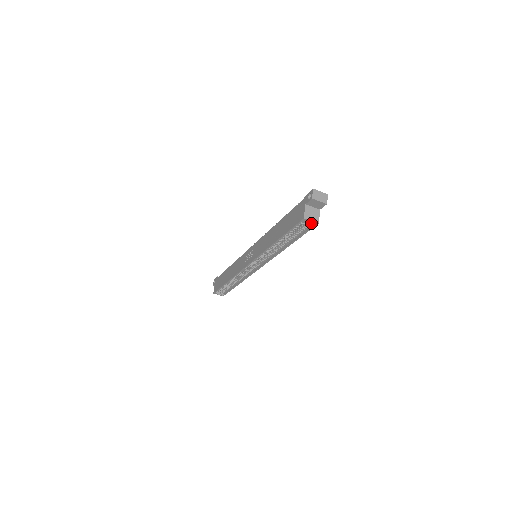
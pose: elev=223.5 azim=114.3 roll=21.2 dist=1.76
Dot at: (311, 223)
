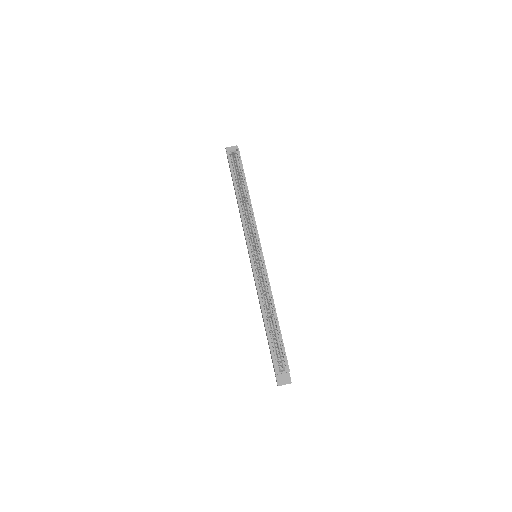
Dot at: (235, 152)
